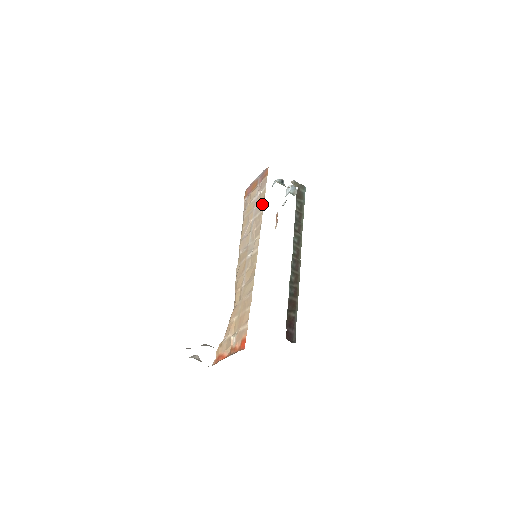
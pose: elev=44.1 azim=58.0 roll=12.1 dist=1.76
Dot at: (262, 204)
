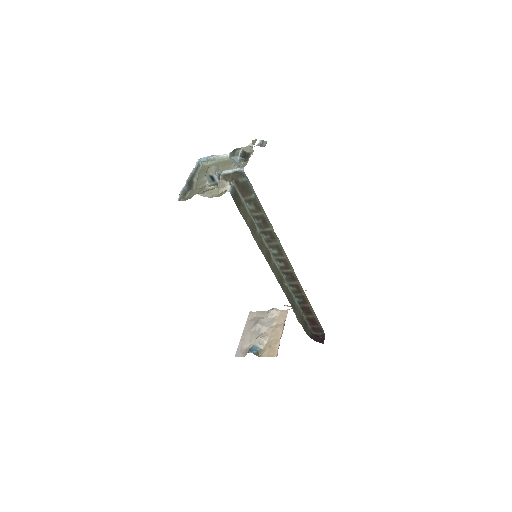
Dot at: occluded
